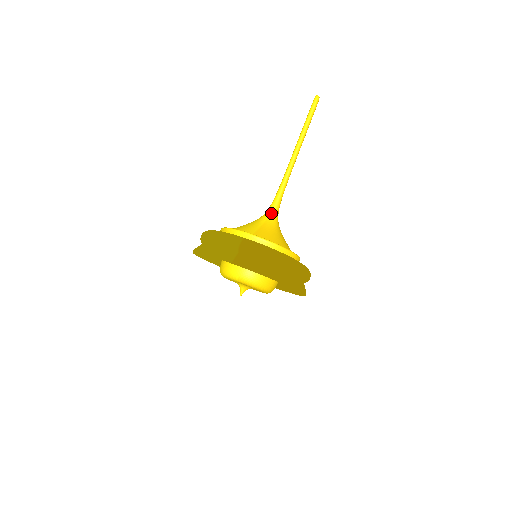
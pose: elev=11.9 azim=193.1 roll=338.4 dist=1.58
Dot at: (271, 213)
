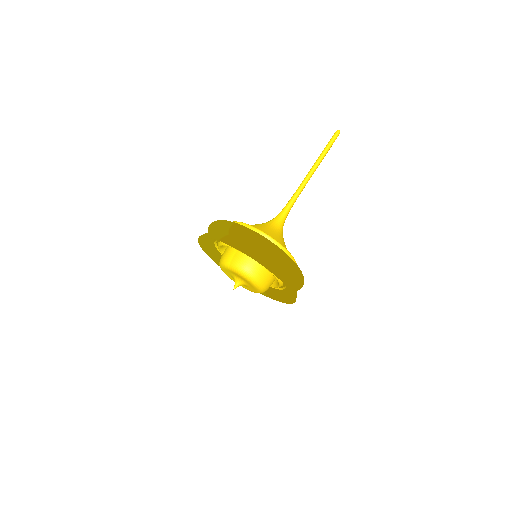
Dot at: (276, 219)
